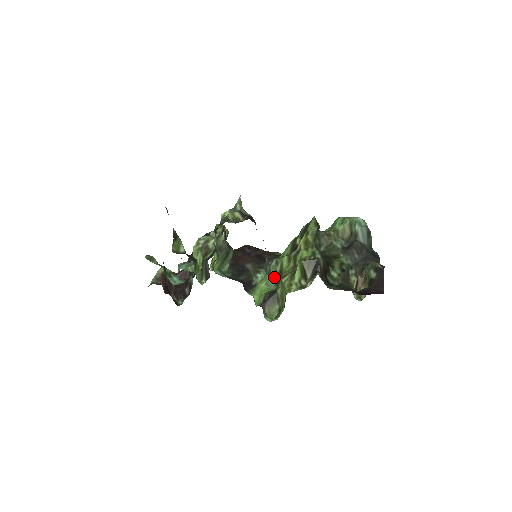
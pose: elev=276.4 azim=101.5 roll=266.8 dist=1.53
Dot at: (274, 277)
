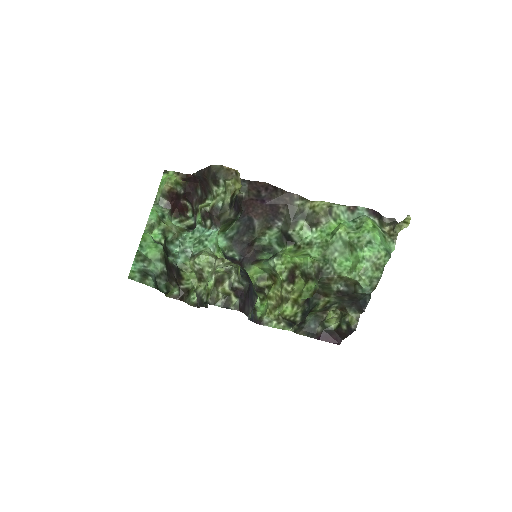
Dot at: (269, 271)
